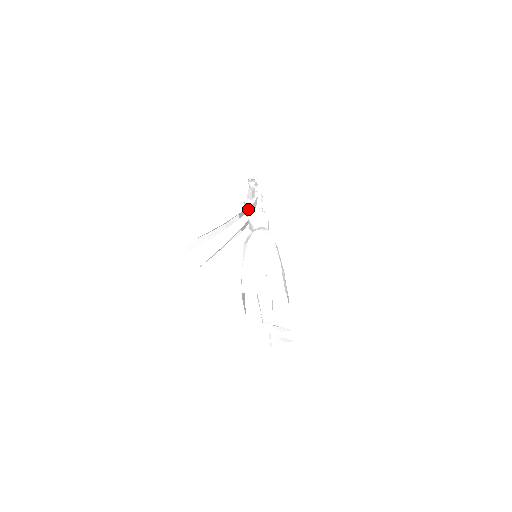
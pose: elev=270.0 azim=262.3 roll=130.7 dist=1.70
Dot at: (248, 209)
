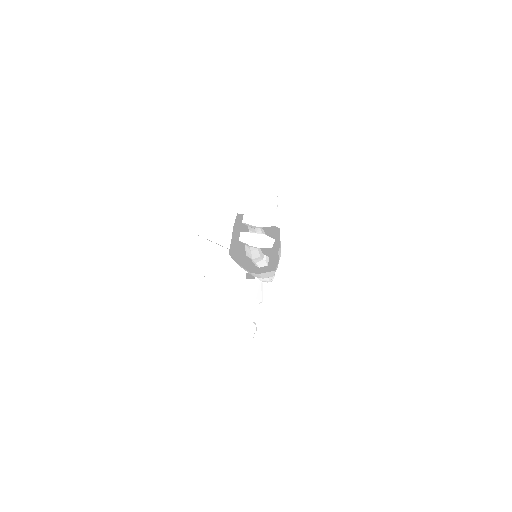
Dot at: occluded
